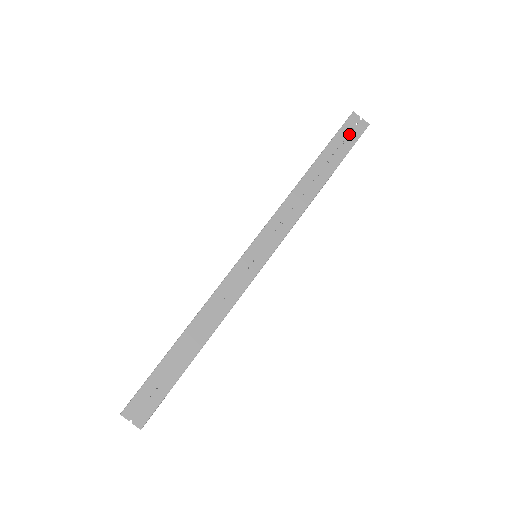
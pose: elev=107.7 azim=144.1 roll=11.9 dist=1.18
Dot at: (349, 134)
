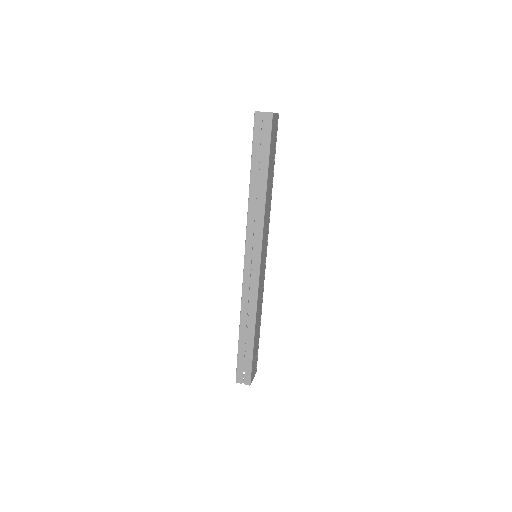
Dot at: (262, 133)
